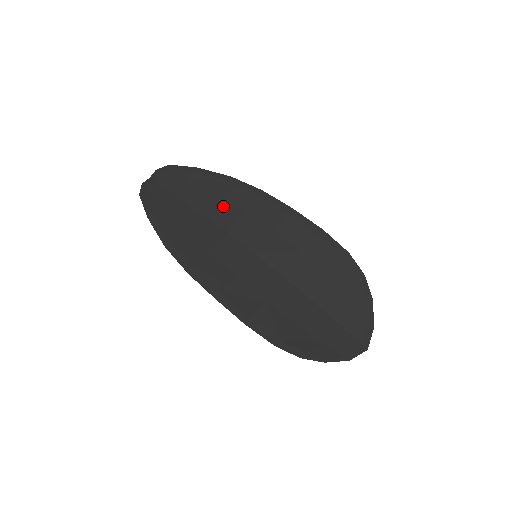
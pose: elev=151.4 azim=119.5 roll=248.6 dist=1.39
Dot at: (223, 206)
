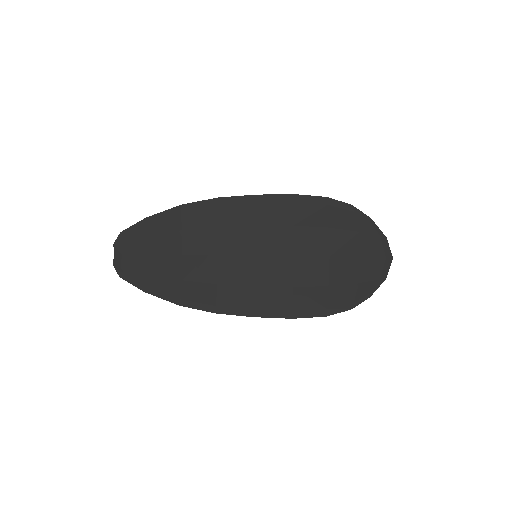
Dot at: (196, 235)
